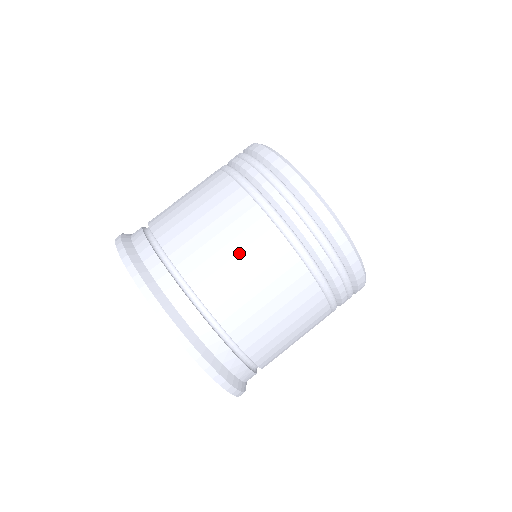
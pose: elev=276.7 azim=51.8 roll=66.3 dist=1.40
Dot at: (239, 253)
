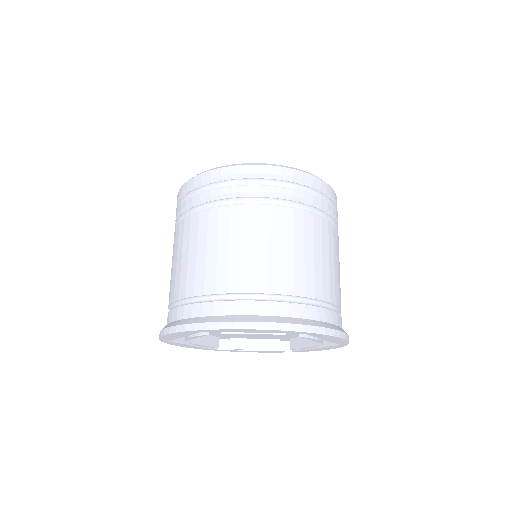
Dot at: (197, 248)
